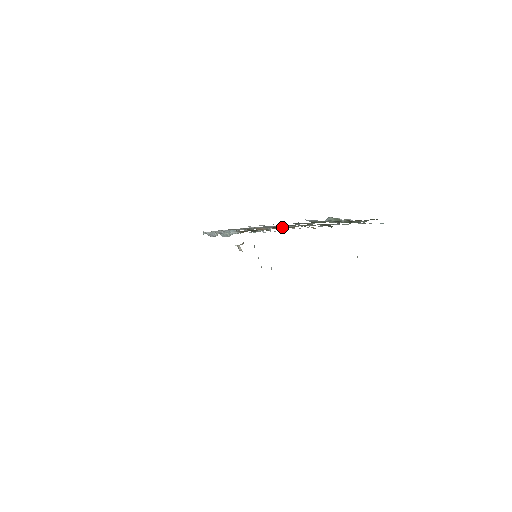
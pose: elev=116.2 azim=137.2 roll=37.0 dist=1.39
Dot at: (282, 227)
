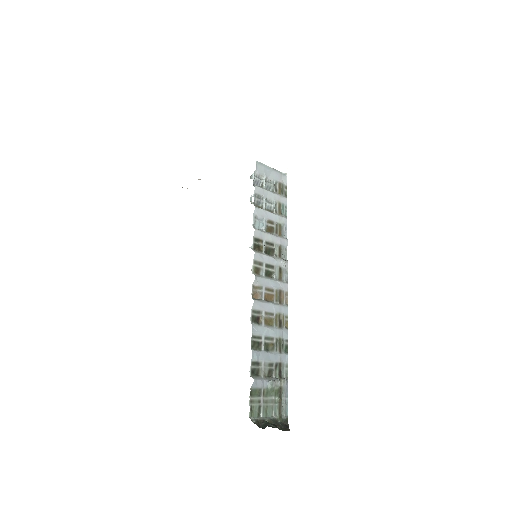
Dot at: (282, 283)
